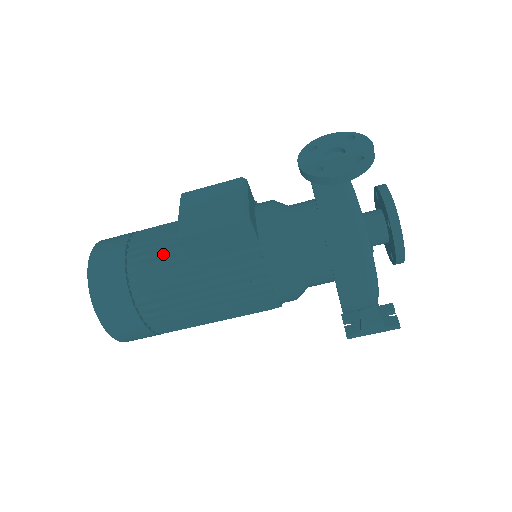
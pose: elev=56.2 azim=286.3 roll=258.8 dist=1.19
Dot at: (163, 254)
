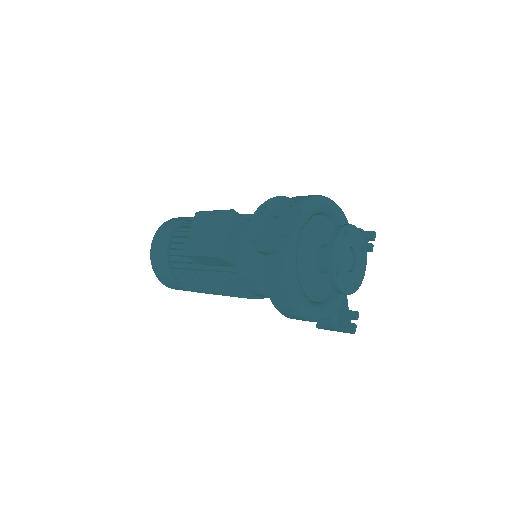
Dot at: occluded
